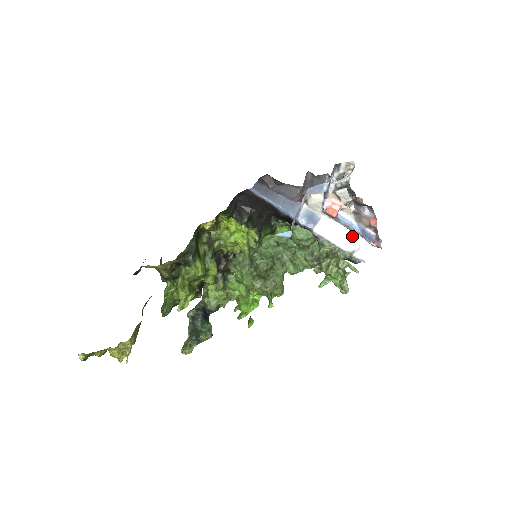
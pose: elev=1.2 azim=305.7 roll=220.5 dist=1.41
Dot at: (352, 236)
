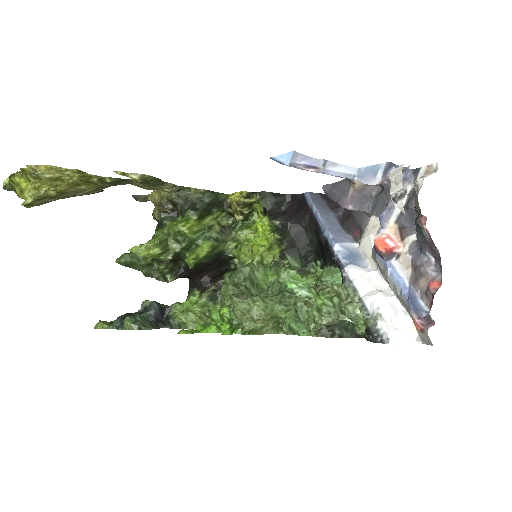
Dot at: (394, 304)
